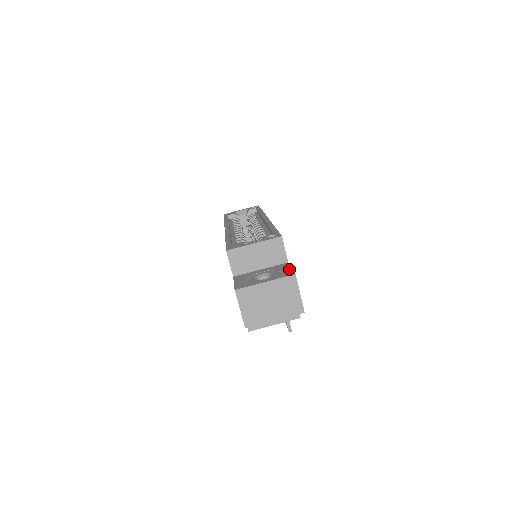
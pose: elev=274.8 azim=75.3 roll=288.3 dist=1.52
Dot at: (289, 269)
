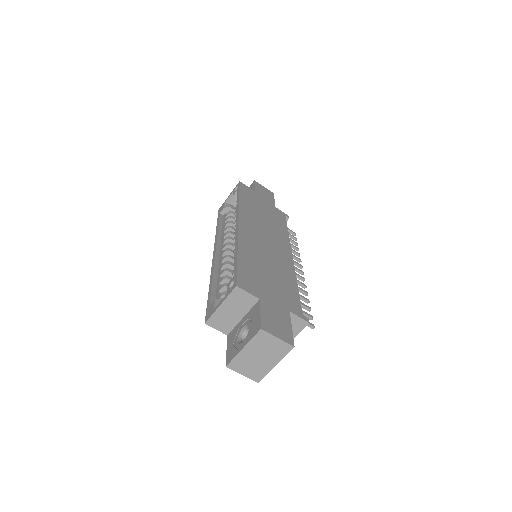
Dot at: (258, 317)
